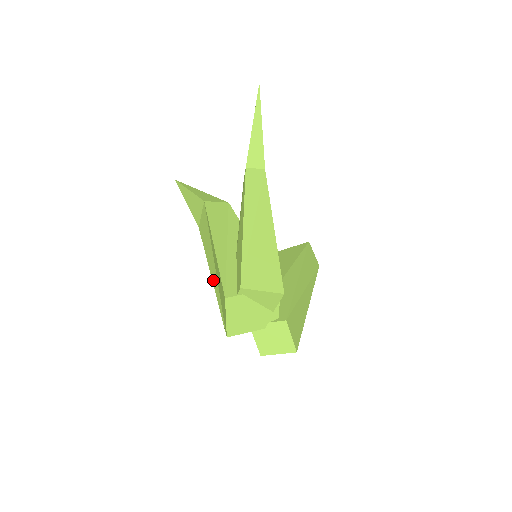
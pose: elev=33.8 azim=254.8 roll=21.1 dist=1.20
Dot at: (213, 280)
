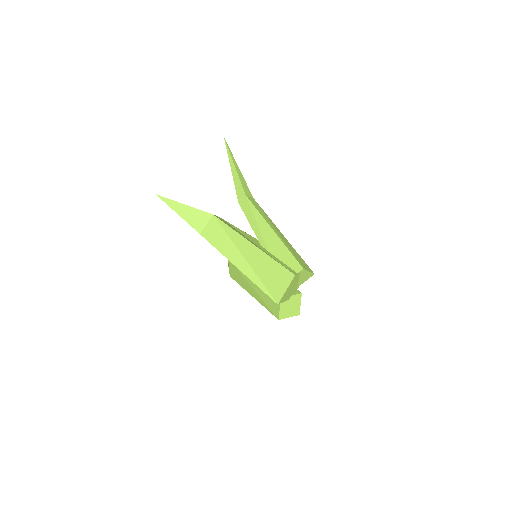
Dot at: (243, 270)
